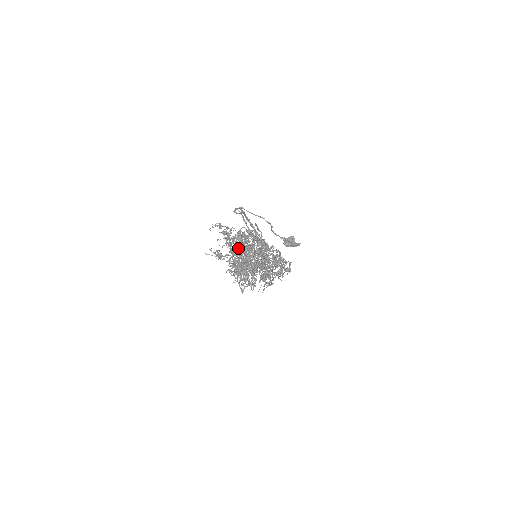
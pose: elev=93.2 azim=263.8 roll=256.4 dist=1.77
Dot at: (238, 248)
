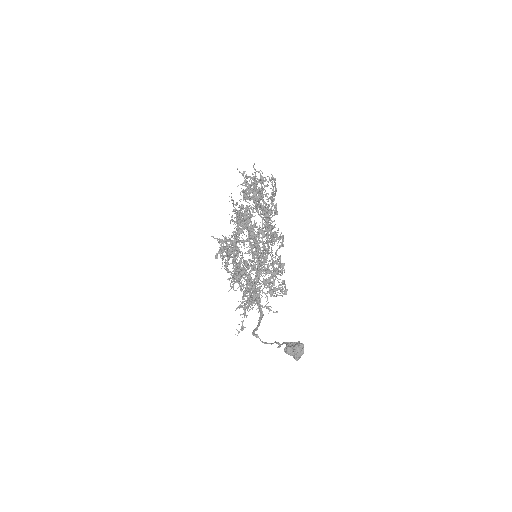
Dot at: occluded
